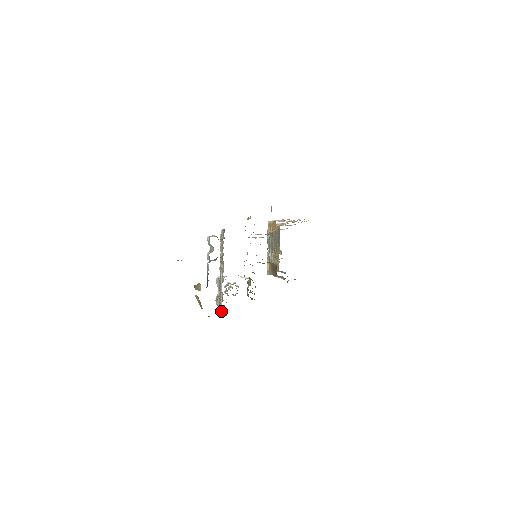
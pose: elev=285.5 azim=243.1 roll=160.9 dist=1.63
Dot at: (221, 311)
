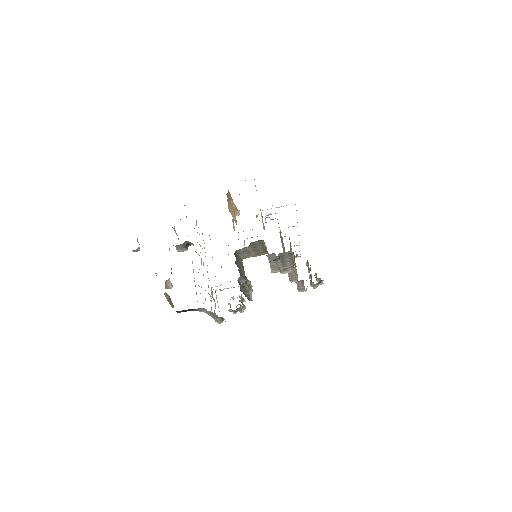
Dot at: occluded
